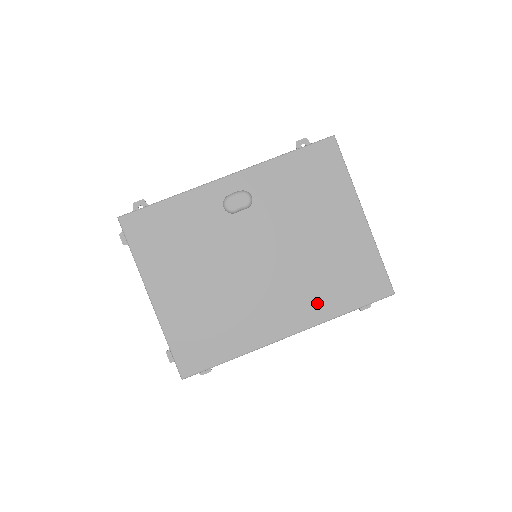
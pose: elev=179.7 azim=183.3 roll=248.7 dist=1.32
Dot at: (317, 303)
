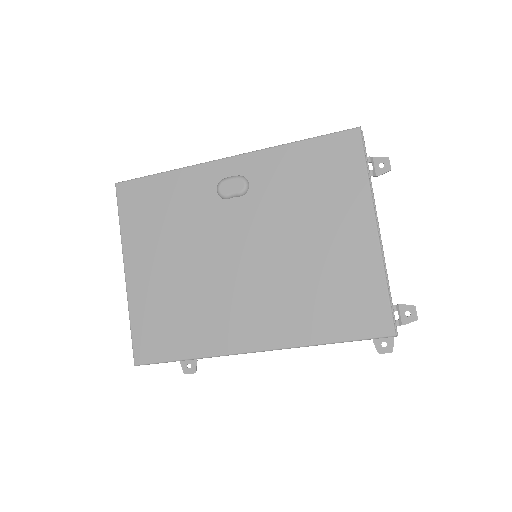
Dot at: (295, 322)
